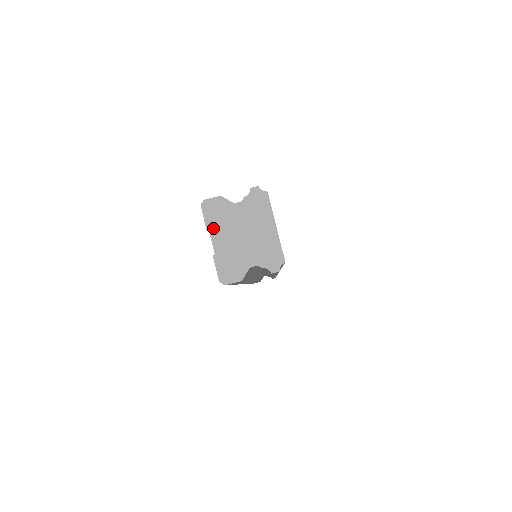
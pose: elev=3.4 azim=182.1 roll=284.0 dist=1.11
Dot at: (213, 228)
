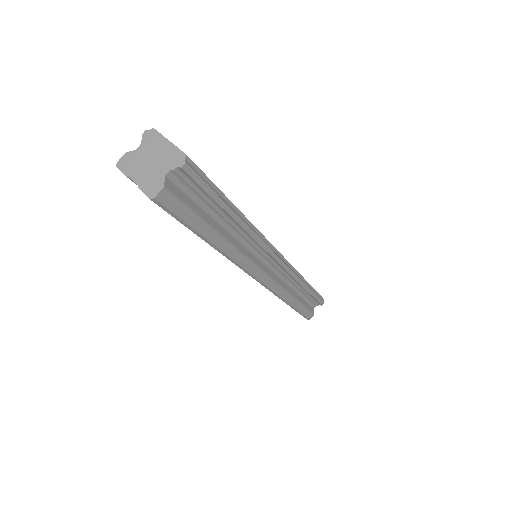
Dot at: (130, 173)
